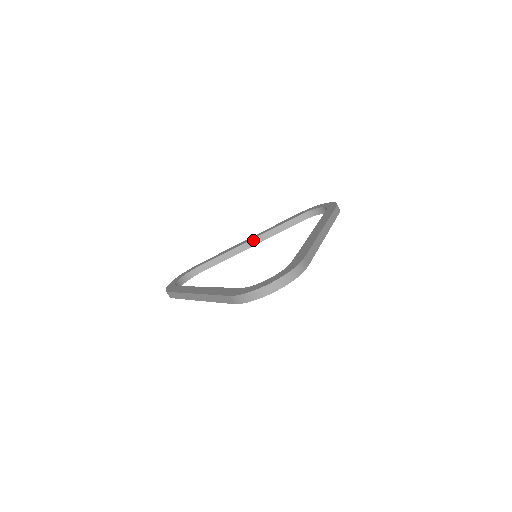
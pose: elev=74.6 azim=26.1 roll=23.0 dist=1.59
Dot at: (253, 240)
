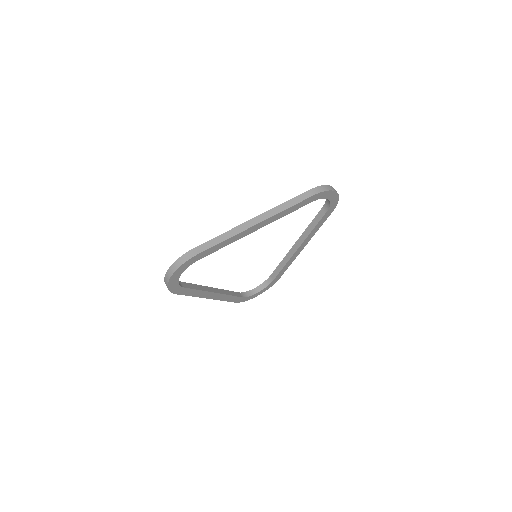
Dot at: (216, 289)
